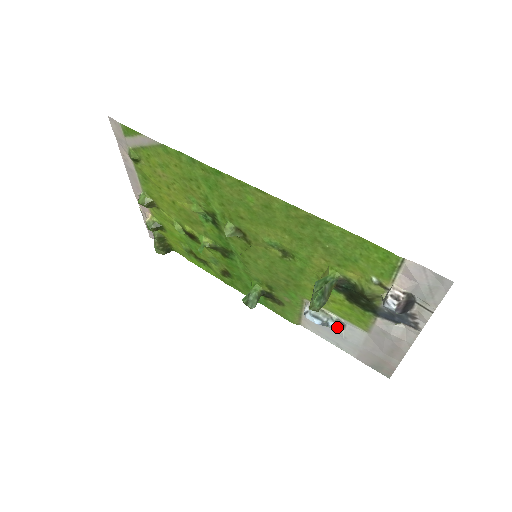
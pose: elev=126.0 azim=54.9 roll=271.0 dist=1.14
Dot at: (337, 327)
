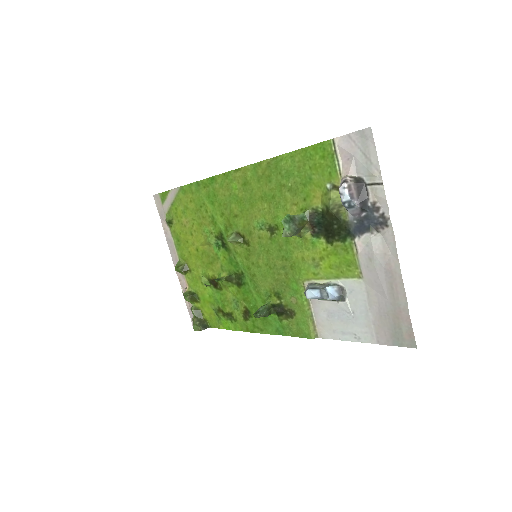
Dot at: (337, 294)
